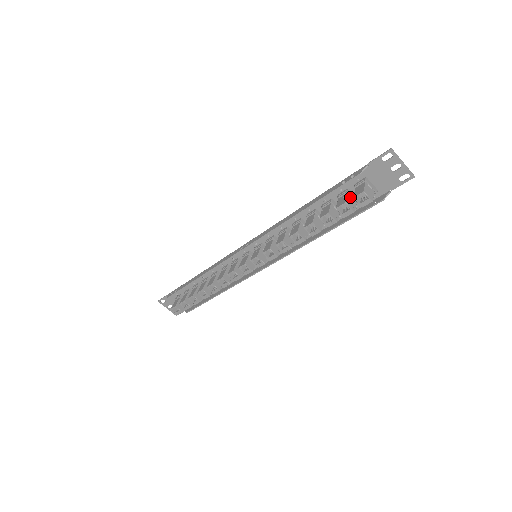
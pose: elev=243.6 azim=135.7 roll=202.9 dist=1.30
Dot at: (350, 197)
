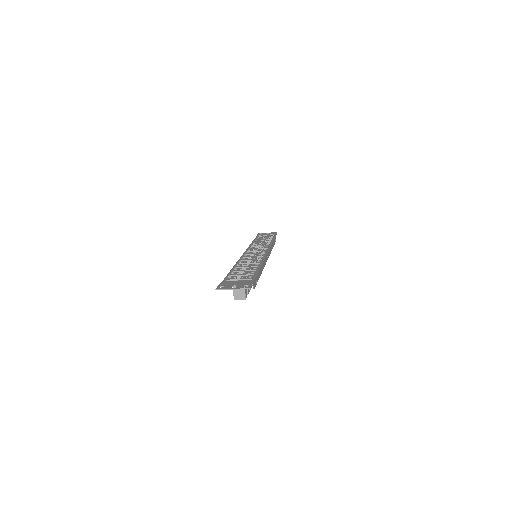
Dot at: occluded
